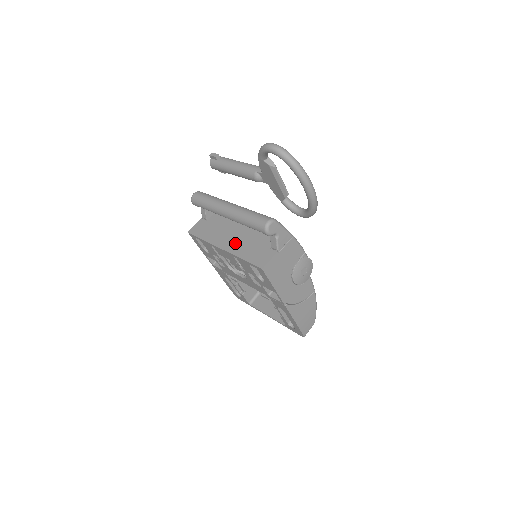
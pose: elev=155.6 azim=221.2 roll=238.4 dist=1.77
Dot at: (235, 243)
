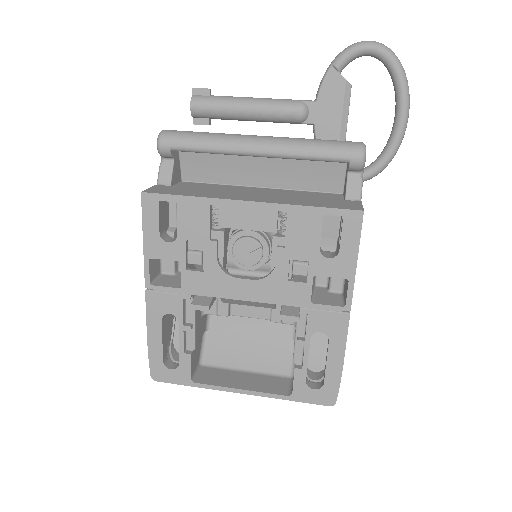
Dot at: (269, 197)
